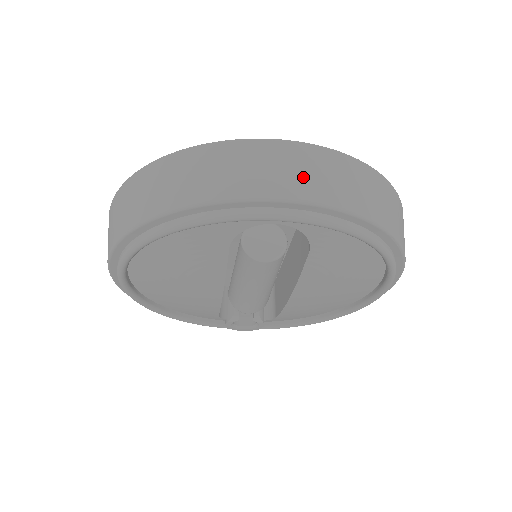
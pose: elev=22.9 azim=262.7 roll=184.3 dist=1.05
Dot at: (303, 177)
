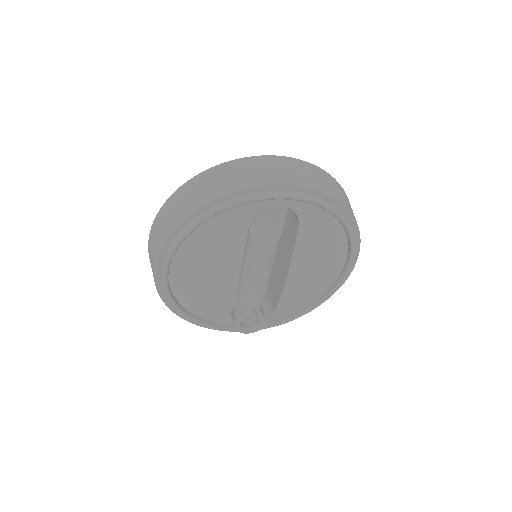
Dot at: (289, 172)
